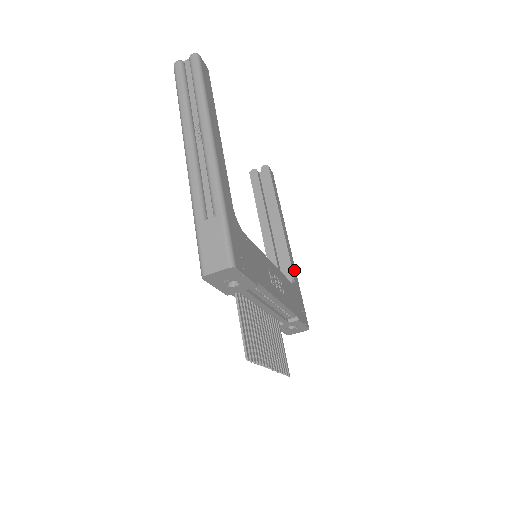
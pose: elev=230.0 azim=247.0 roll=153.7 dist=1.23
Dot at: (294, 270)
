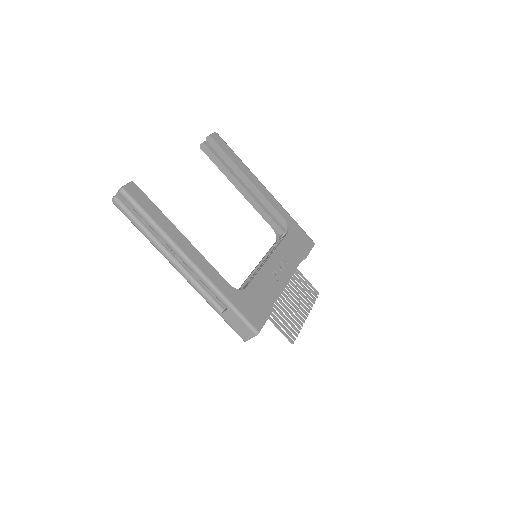
Dot at: (282, 211)
